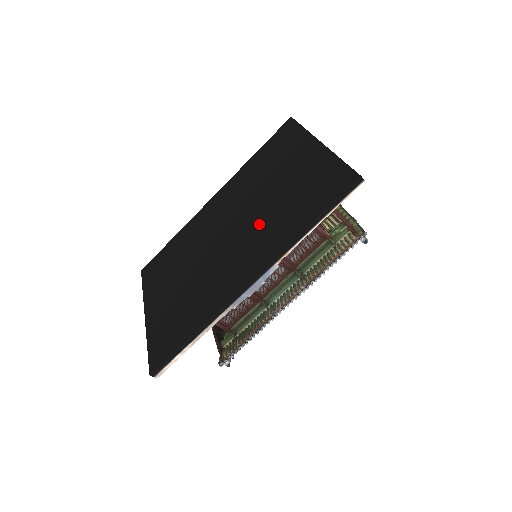
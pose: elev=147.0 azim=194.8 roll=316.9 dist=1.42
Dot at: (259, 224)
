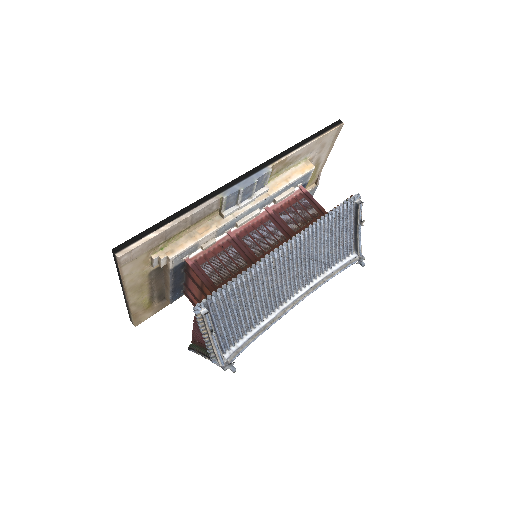
Dot at: occluded
